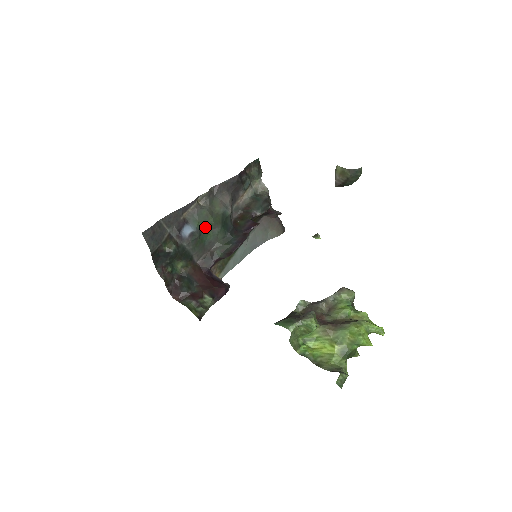
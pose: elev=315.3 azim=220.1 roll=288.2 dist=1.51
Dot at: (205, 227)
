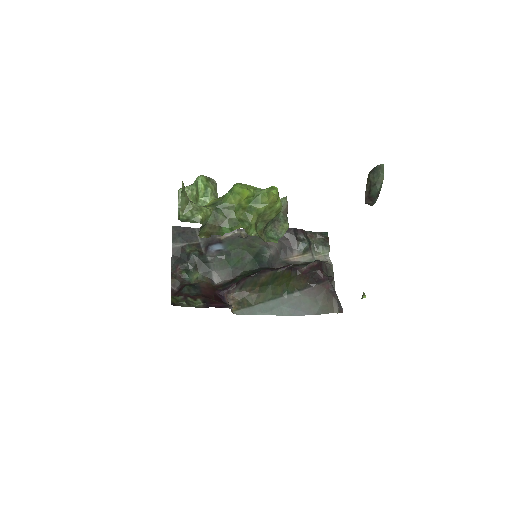
Dot at: (236, 253)
